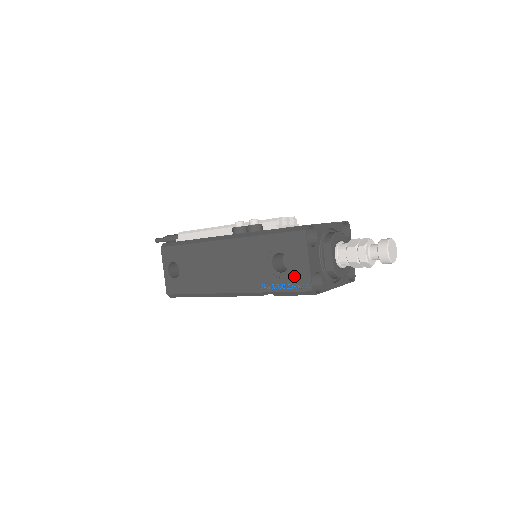
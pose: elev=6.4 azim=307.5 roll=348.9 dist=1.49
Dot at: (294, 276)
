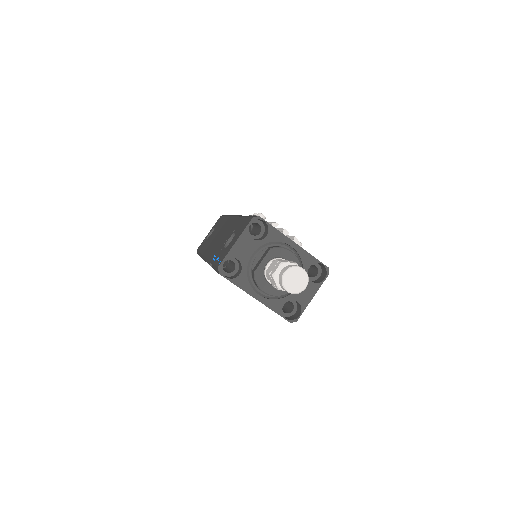
Dot at: (224, 252)
